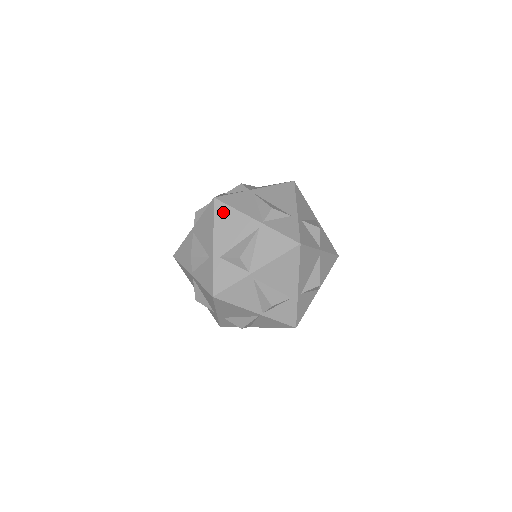
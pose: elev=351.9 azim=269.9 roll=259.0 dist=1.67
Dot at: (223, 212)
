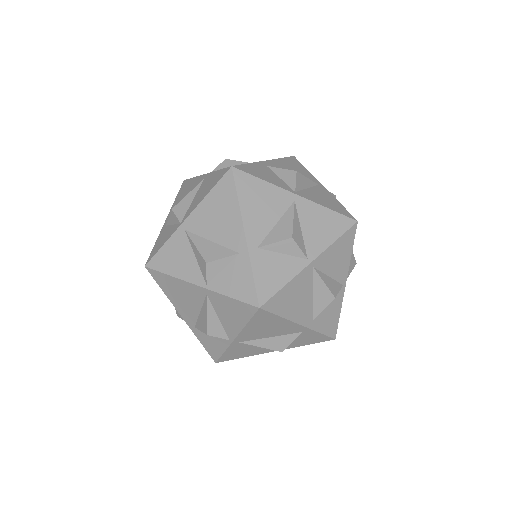
Dot at: (185, 186)
